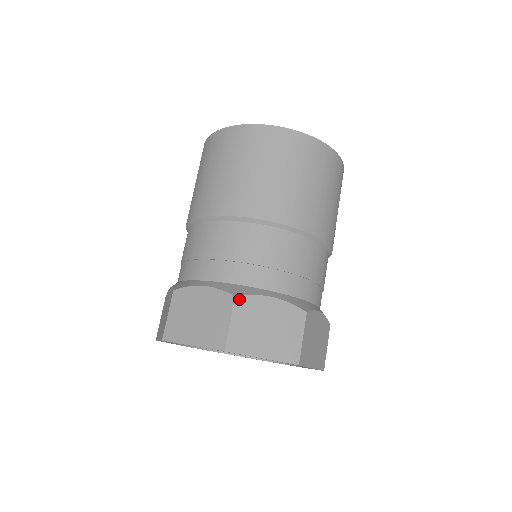
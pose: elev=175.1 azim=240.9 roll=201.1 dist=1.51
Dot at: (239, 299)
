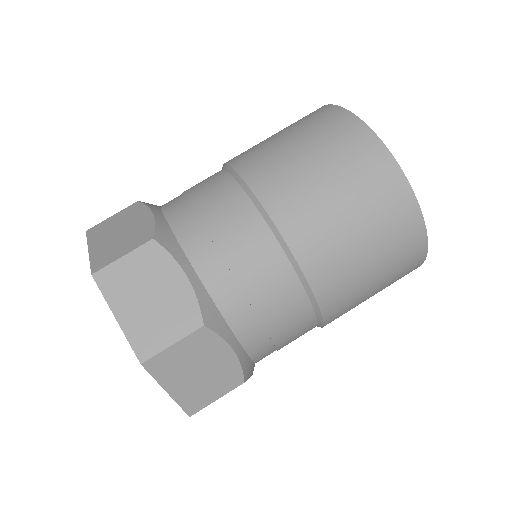
Dot at: (154, 244)
